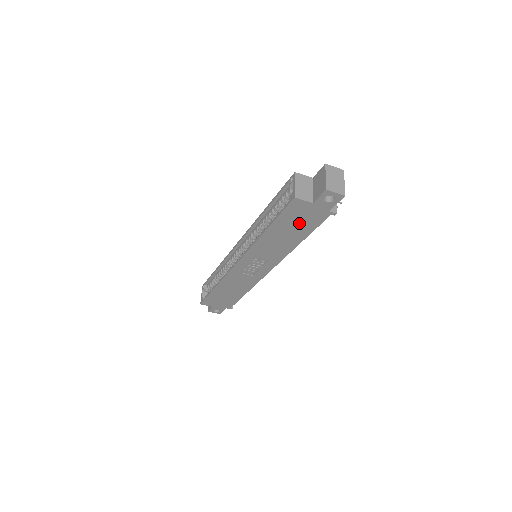
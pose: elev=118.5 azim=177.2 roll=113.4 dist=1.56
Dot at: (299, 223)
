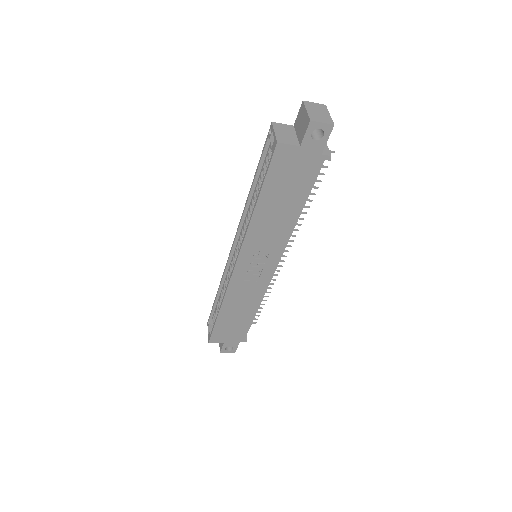
Dot at: (291, 183)
